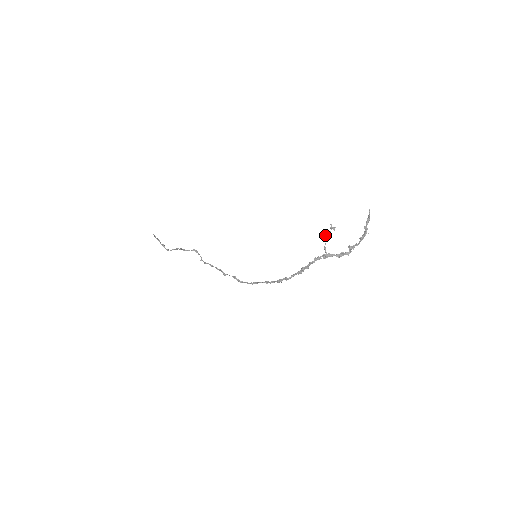
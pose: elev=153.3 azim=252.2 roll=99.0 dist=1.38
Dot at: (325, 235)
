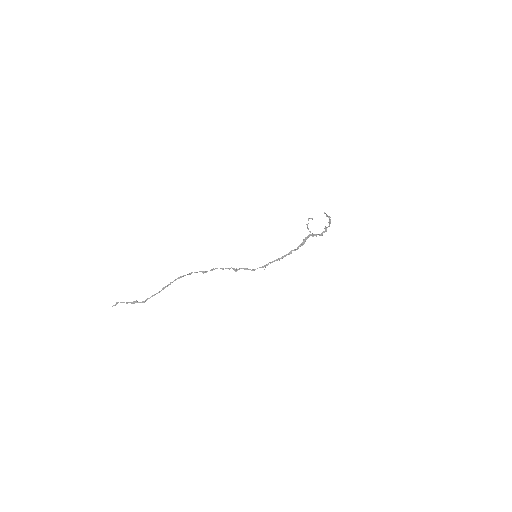
Dot at: occluded
